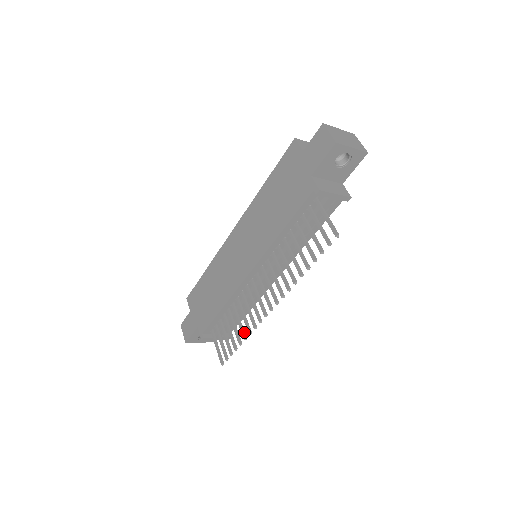
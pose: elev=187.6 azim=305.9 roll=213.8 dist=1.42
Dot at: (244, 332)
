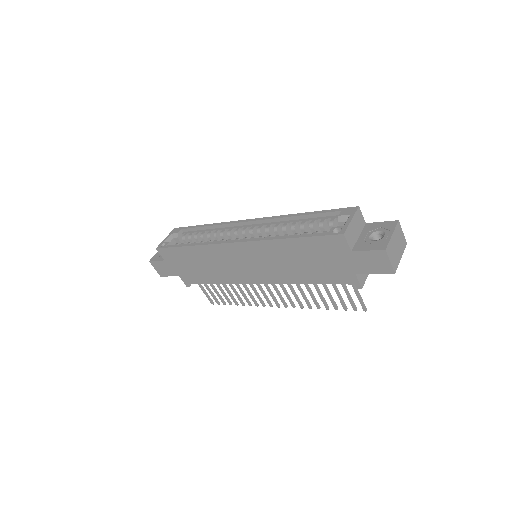
Dot at: (242, 301)
